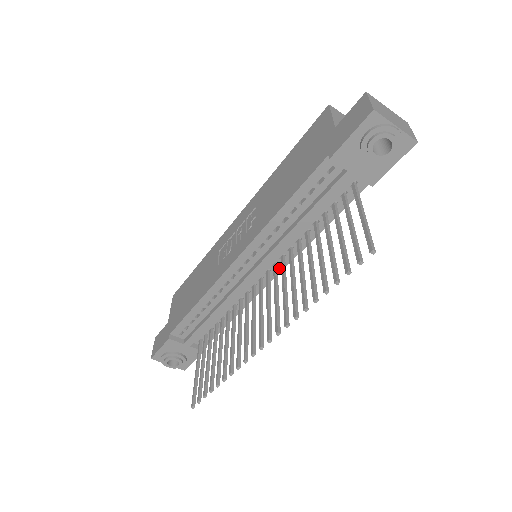
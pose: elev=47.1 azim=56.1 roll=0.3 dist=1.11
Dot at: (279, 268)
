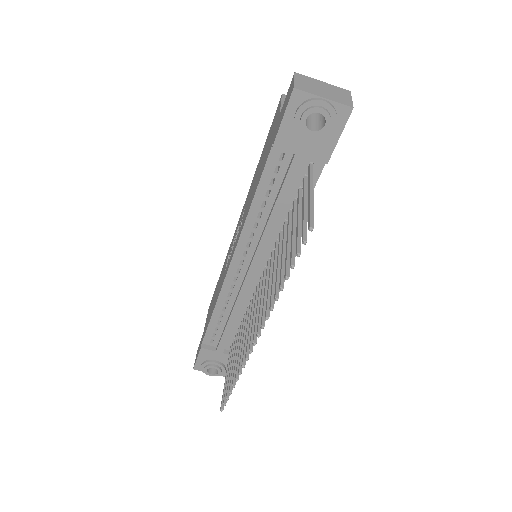
Dot at: occluded
